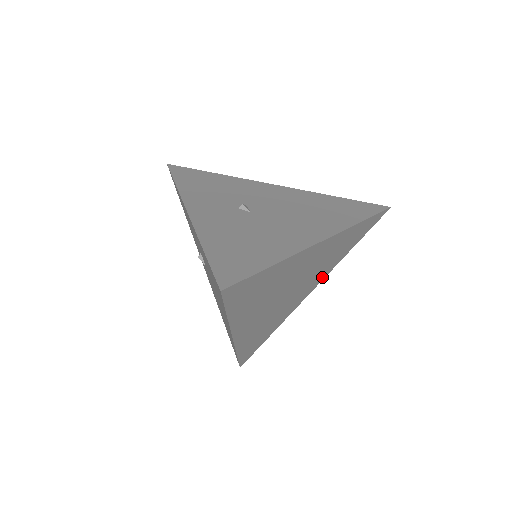
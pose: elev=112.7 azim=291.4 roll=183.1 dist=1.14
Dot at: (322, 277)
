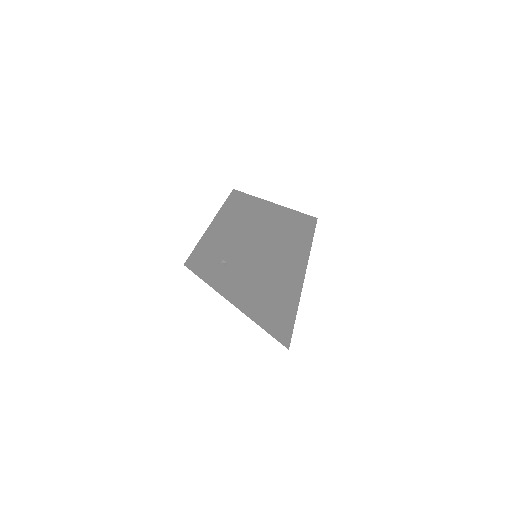
Dot at: (304, 264)
